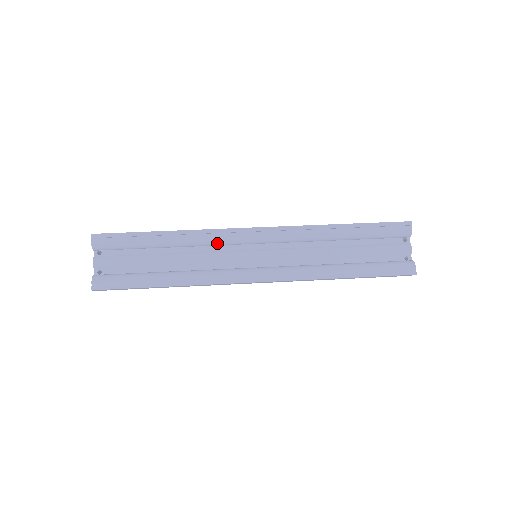
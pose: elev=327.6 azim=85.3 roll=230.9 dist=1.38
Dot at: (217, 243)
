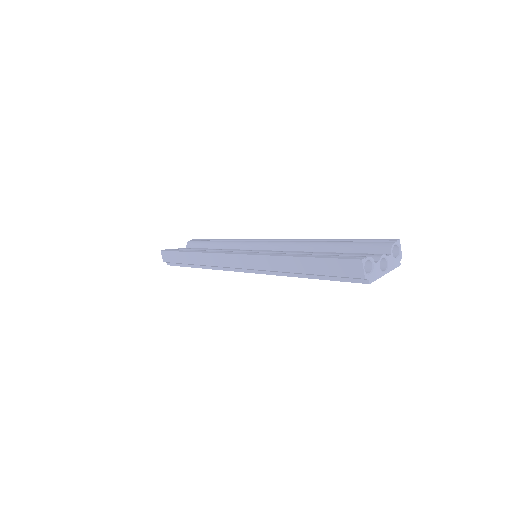
Dot at: (242, 245)
